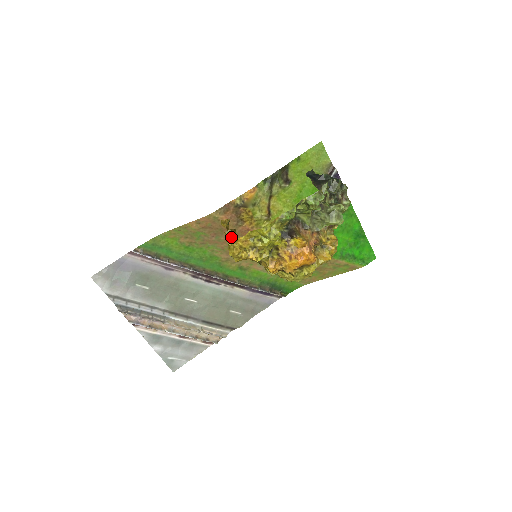
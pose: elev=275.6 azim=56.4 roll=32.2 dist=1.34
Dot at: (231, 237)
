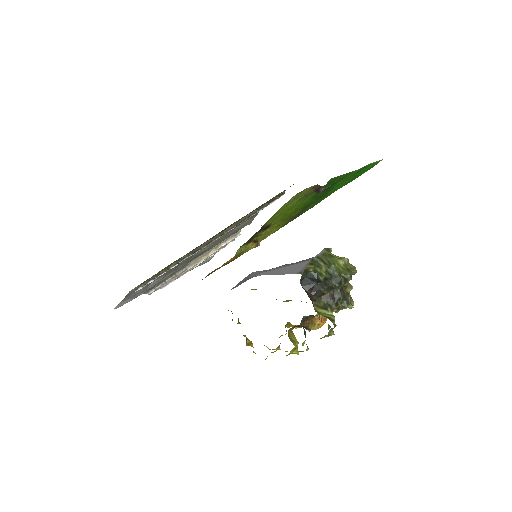
Dot at: (246, 338)
